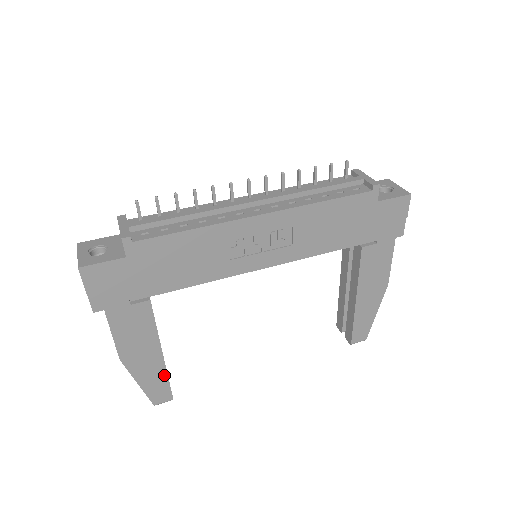
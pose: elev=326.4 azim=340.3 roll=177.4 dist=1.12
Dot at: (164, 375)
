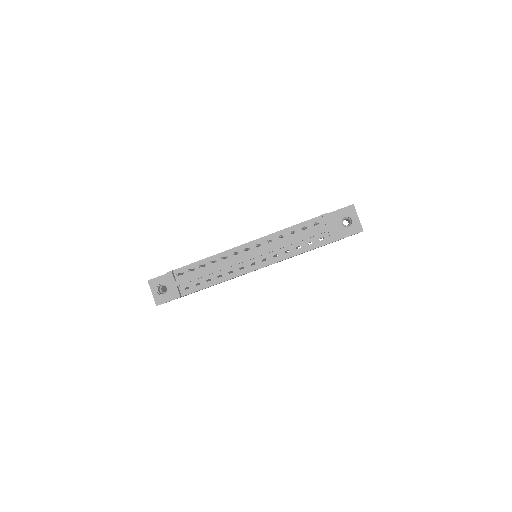
Dot at: occluded
